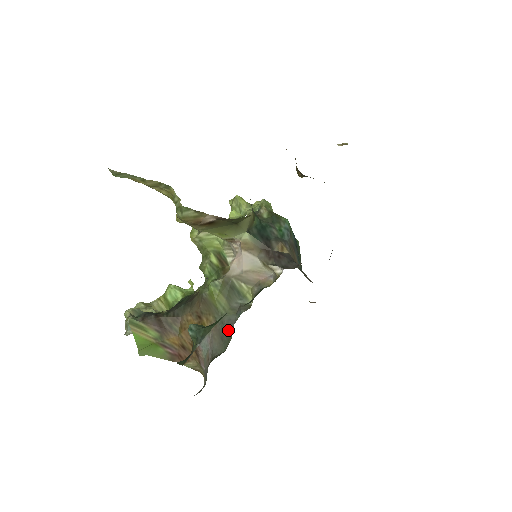
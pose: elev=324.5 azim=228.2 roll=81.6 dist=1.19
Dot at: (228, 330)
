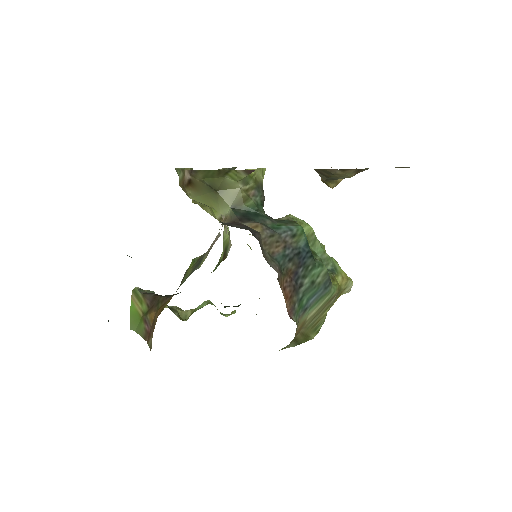
Dot at: occluded
